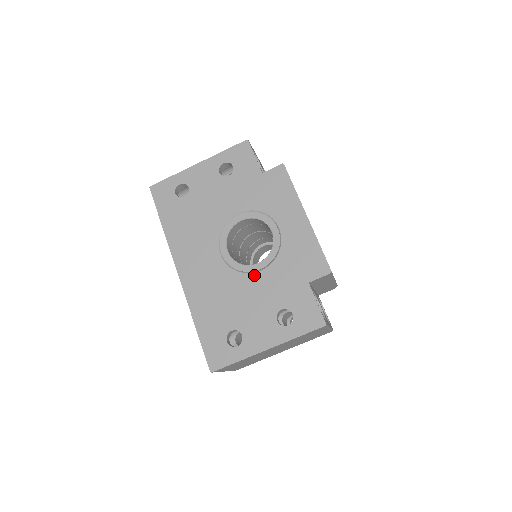
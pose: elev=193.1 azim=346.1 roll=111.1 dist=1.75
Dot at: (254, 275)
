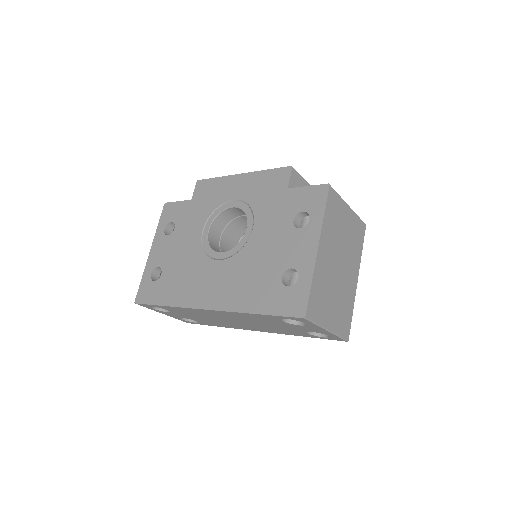
Dot at: (252, 235)
